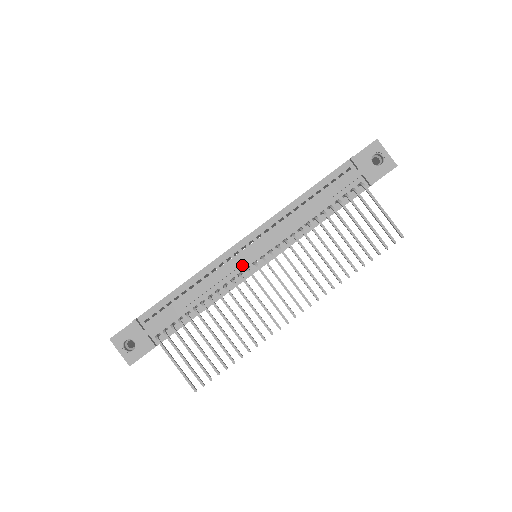
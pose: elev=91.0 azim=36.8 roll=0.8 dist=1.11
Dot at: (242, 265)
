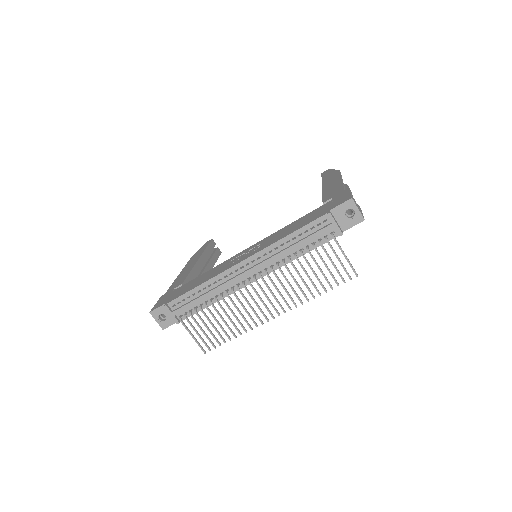
Dot at: (240, 279)
